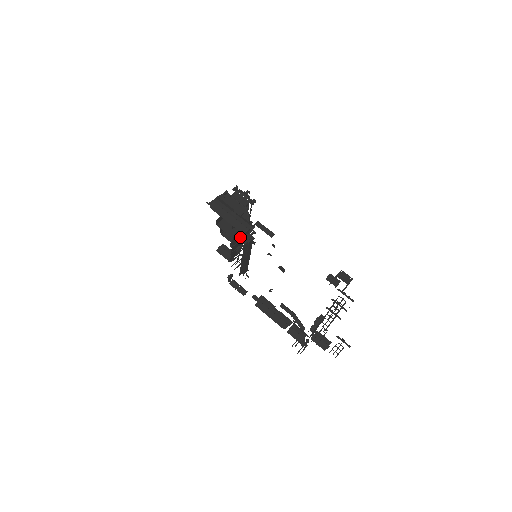
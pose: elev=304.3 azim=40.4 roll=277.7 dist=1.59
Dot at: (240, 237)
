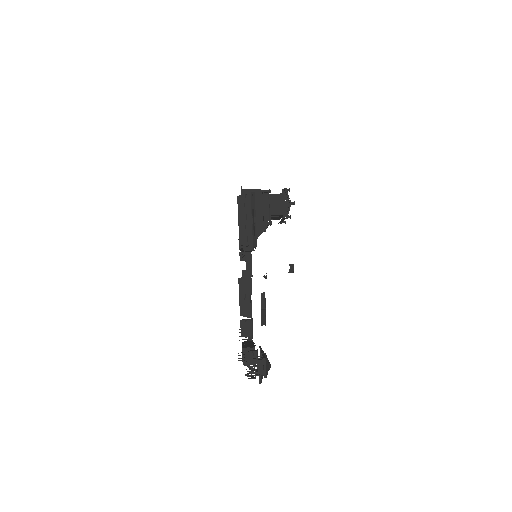
Dot at: occluded
